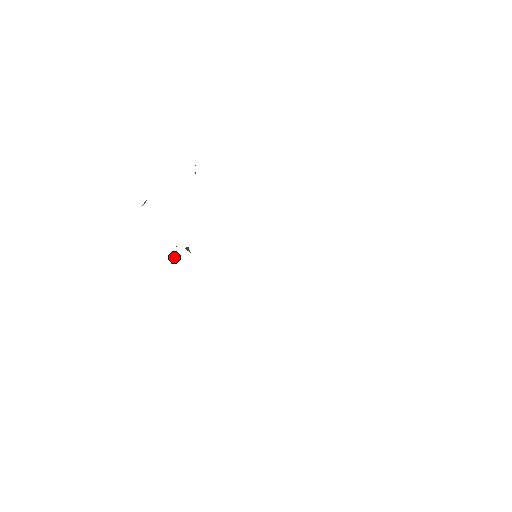
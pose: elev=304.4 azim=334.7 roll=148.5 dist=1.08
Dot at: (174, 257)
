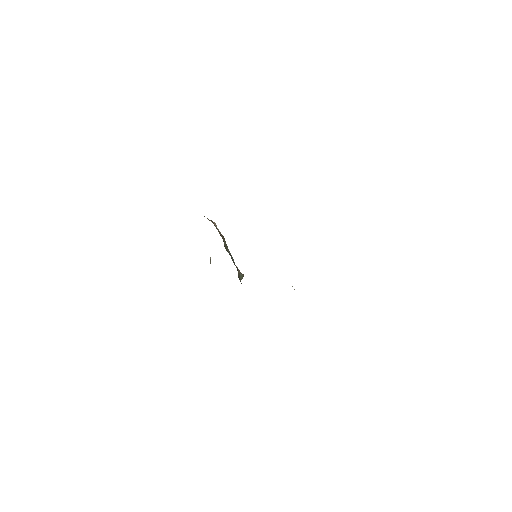
Dot at: (241, 275)
